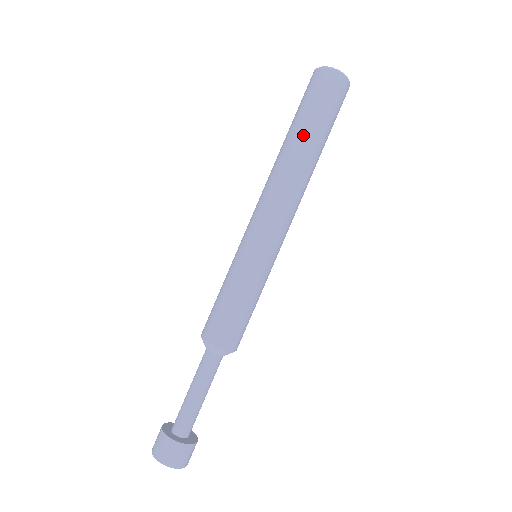
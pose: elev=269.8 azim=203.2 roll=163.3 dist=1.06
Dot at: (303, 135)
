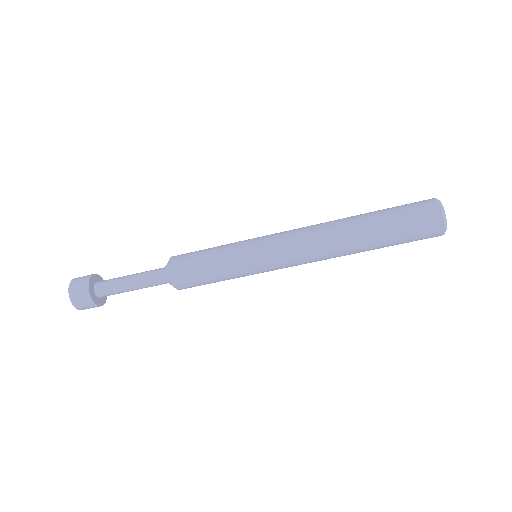
Dot at: (374, 246)
